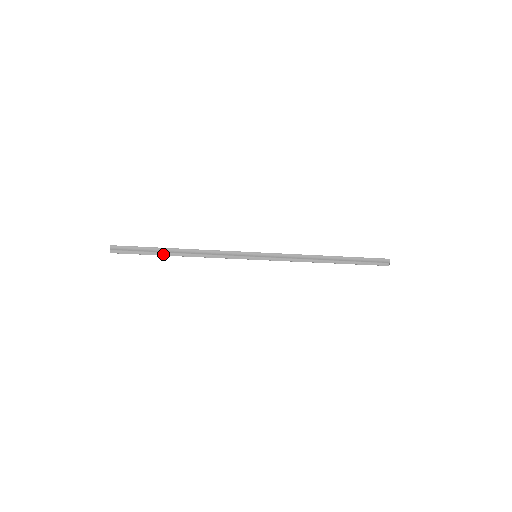
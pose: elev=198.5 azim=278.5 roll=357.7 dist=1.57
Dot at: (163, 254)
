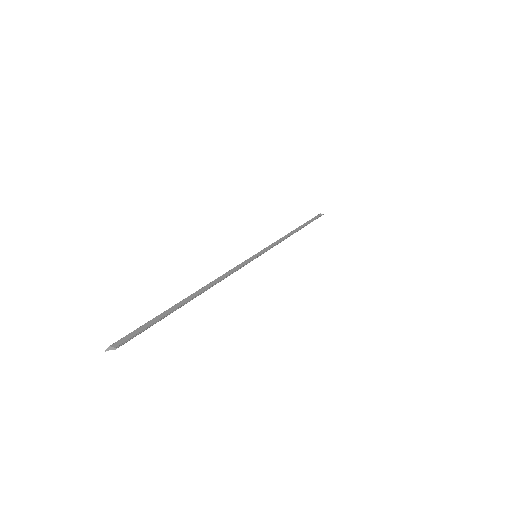
Dot at: (176, 306)
